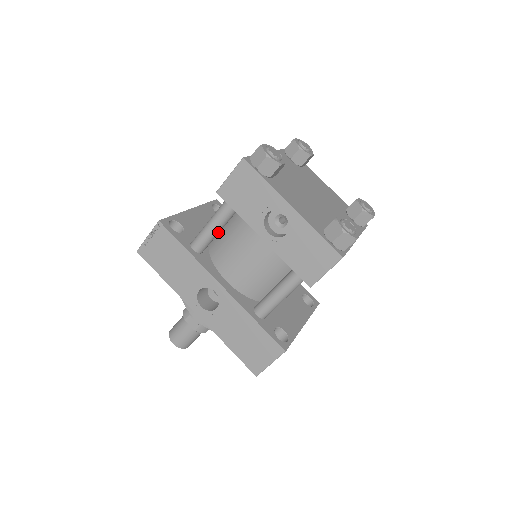
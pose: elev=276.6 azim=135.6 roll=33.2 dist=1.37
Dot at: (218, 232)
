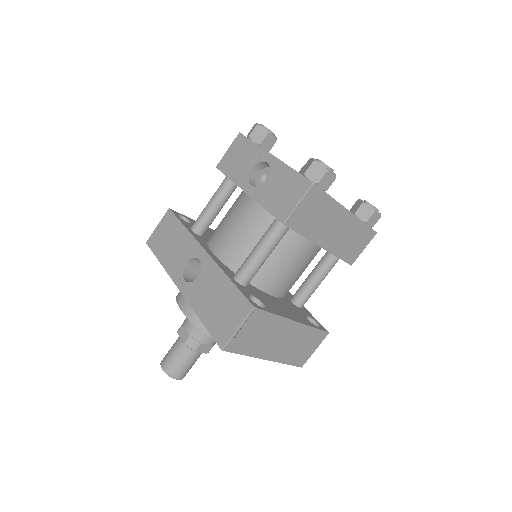
Dot at: (215, 211)
